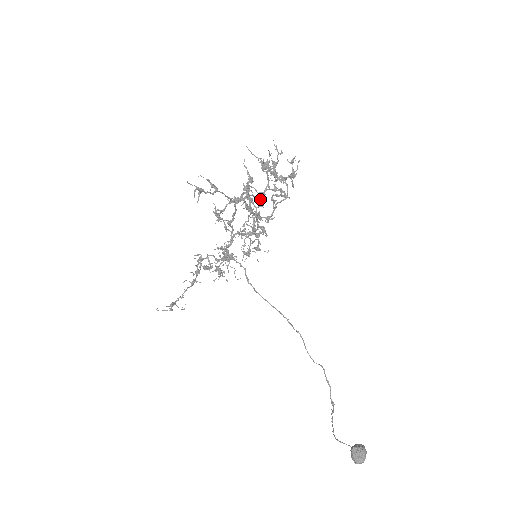
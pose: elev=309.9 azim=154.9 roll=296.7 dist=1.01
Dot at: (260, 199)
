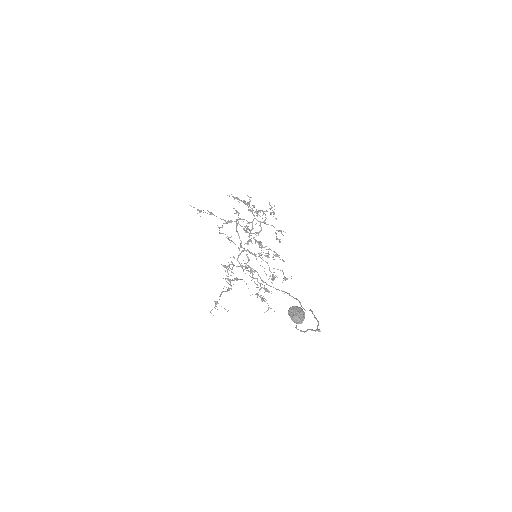
Dot at: (249, 223)
